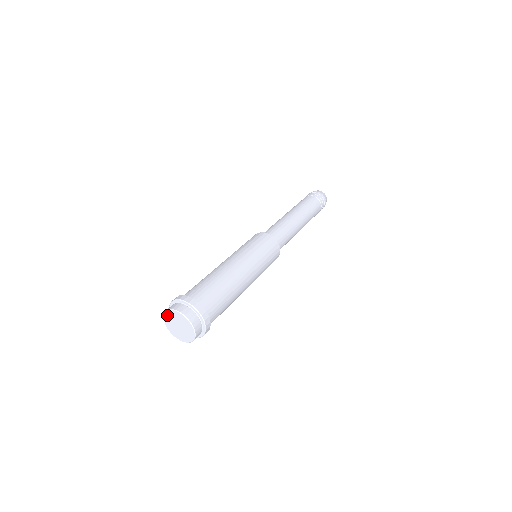
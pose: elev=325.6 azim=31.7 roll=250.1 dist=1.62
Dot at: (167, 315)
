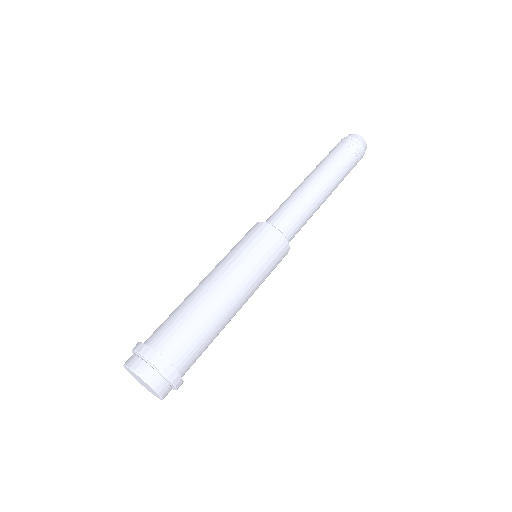
Dot at: (128, 369)
